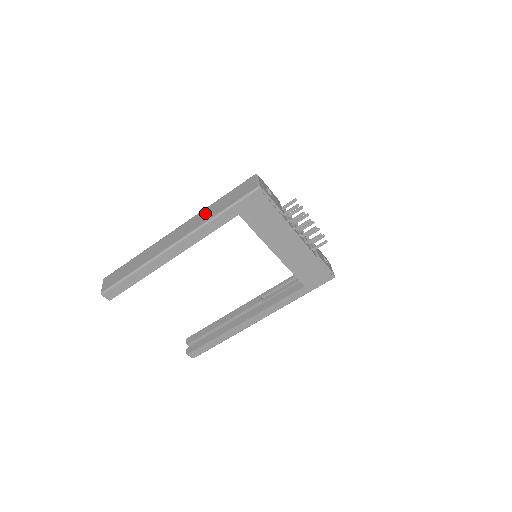
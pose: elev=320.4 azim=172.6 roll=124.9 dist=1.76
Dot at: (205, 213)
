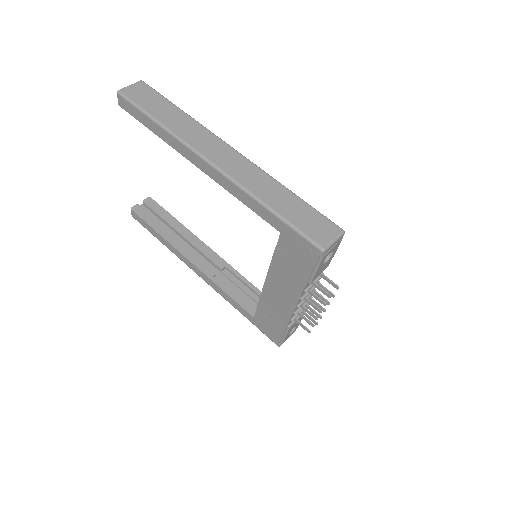
Dot at: (267, 184)
